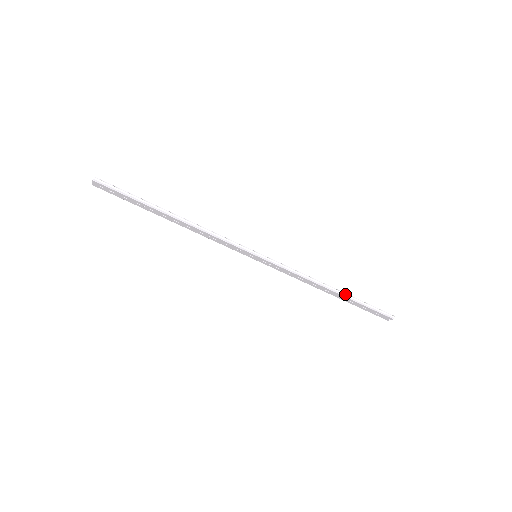
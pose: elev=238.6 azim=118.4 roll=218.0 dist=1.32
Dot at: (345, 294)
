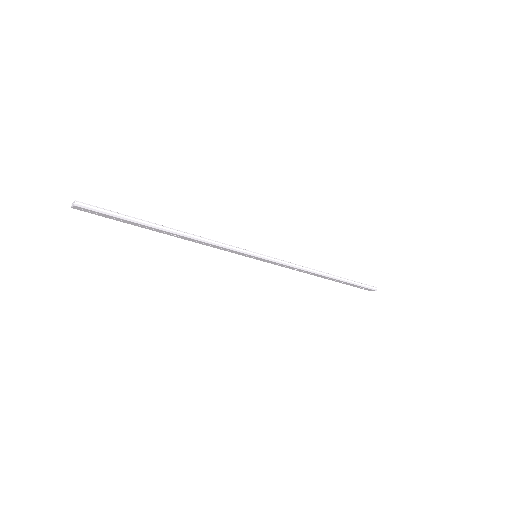
Dot at: (338, 277)
